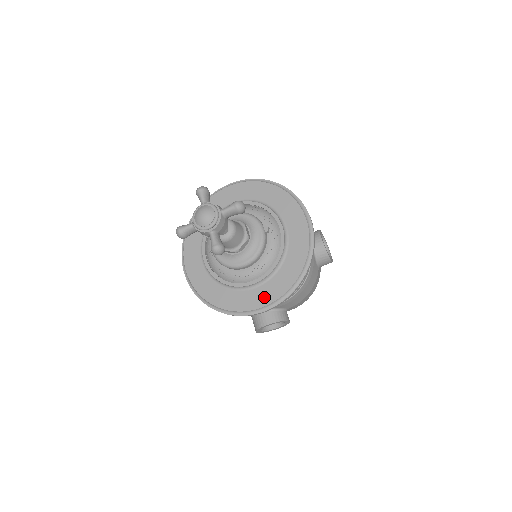
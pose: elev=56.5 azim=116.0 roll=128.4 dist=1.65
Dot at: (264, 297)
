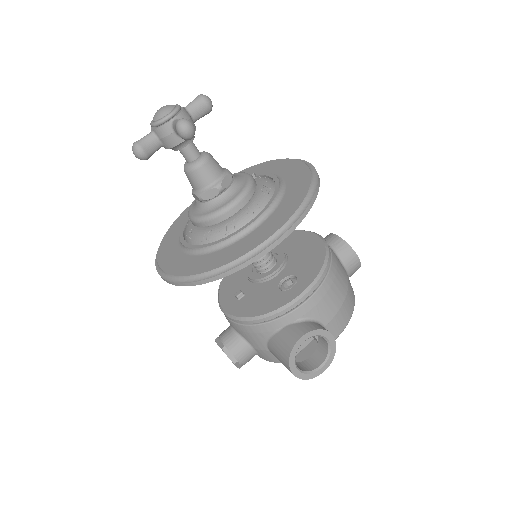
Dot at: (271, 226)
